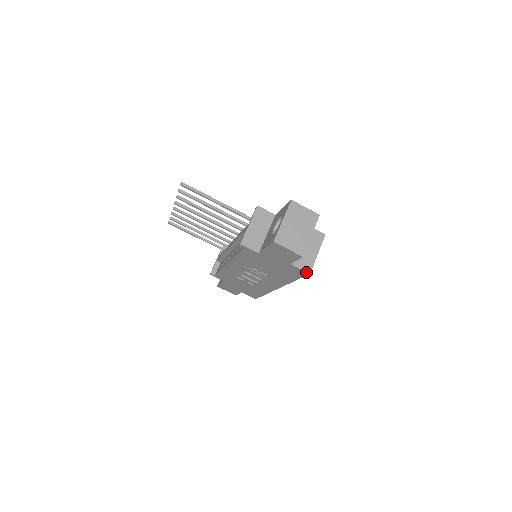
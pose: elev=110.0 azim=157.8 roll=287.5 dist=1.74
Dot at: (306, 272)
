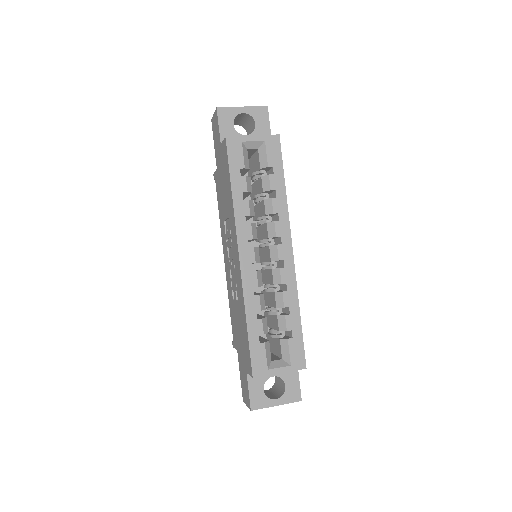
Dot at: (225, 140)
